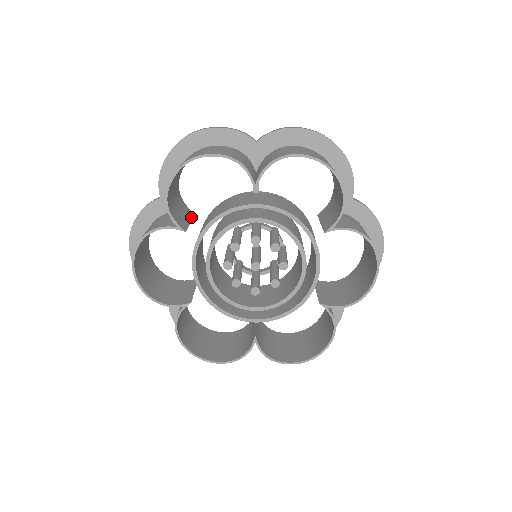
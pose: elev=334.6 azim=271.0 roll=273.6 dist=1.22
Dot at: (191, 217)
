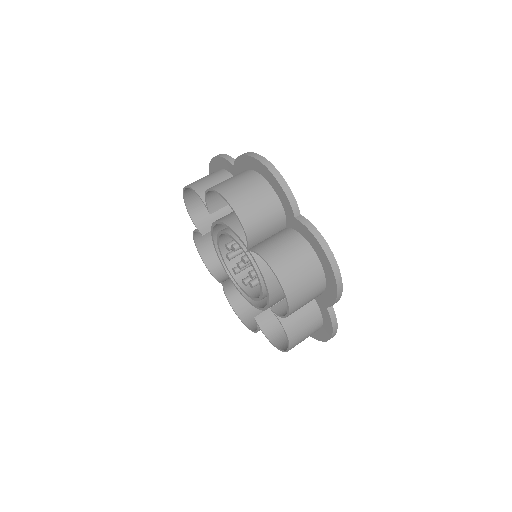
Dot at: occluded
